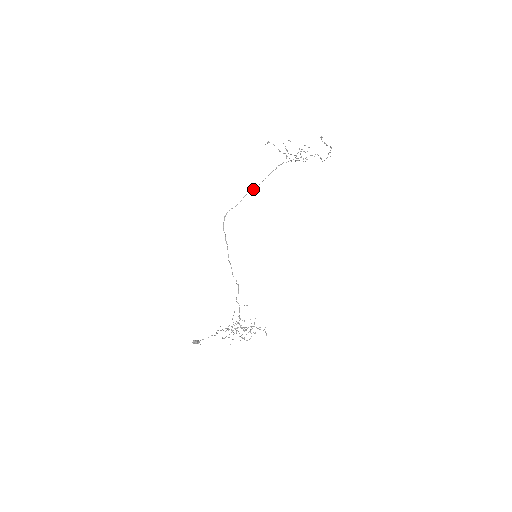
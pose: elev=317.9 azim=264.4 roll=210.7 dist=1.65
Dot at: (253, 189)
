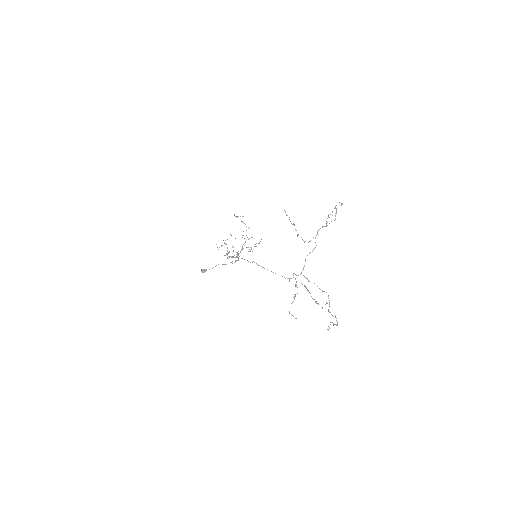
Dot at: occluded
